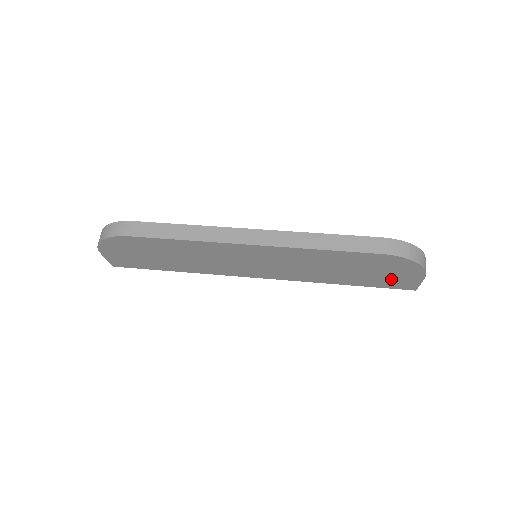
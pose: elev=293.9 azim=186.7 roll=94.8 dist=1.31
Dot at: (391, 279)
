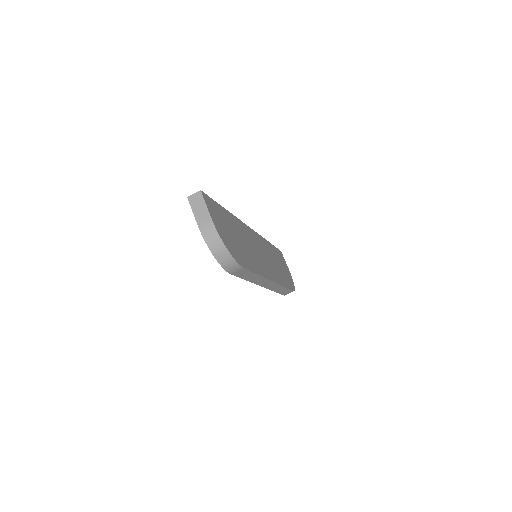
Dot at: occluded
